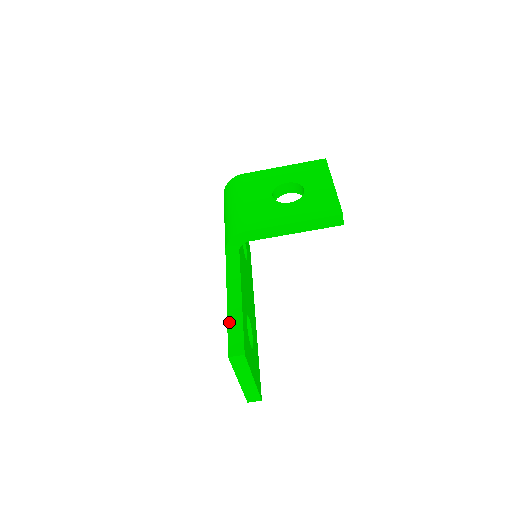
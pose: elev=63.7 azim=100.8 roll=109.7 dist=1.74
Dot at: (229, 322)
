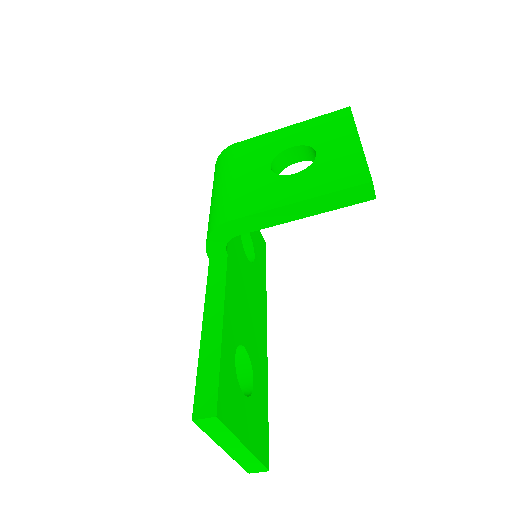
Dot at: (200, 361)
